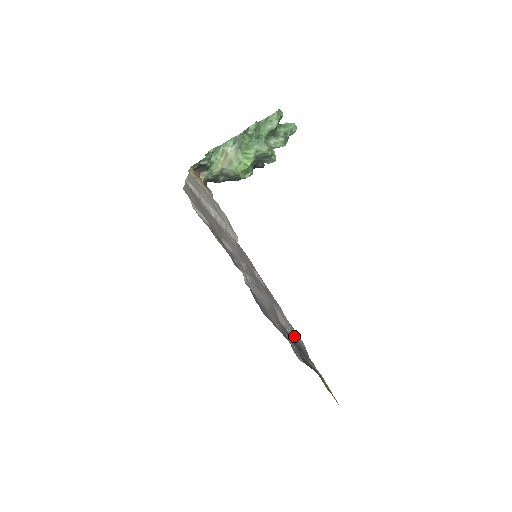
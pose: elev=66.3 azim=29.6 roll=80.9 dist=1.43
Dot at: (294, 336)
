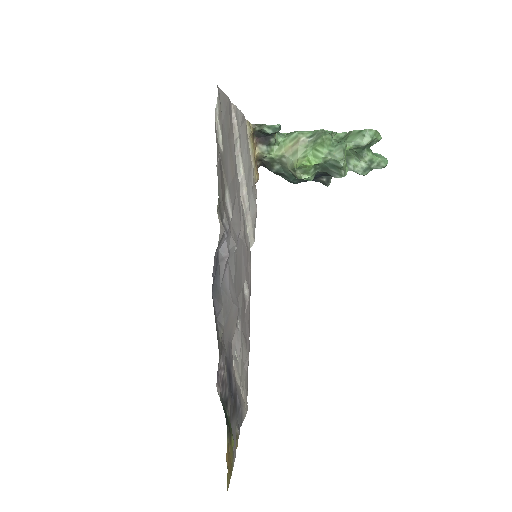
Dot at: (239, 385)
